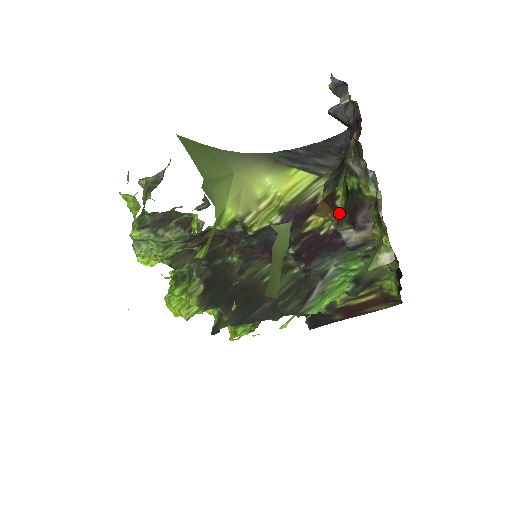
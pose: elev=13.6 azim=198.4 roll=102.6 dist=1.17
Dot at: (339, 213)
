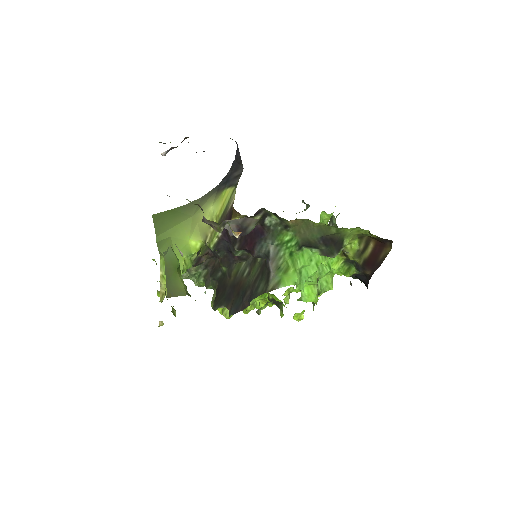
Dot at: occluded
